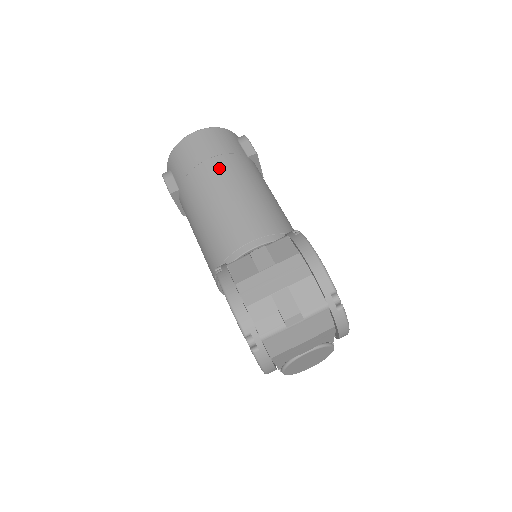
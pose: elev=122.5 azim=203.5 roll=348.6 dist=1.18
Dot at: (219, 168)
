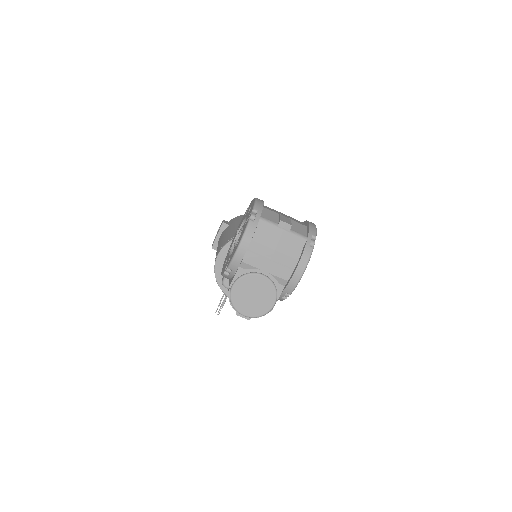
Dot at: occluded
